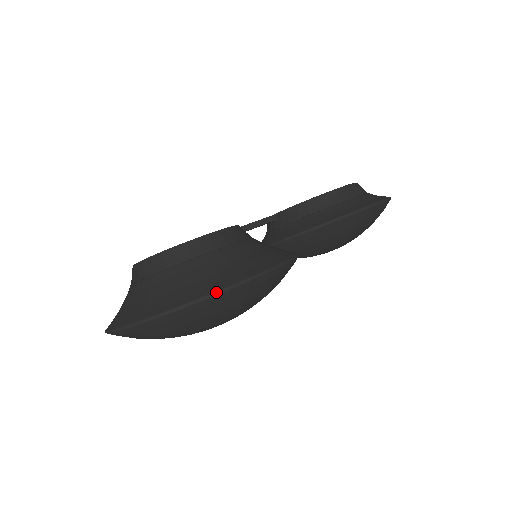
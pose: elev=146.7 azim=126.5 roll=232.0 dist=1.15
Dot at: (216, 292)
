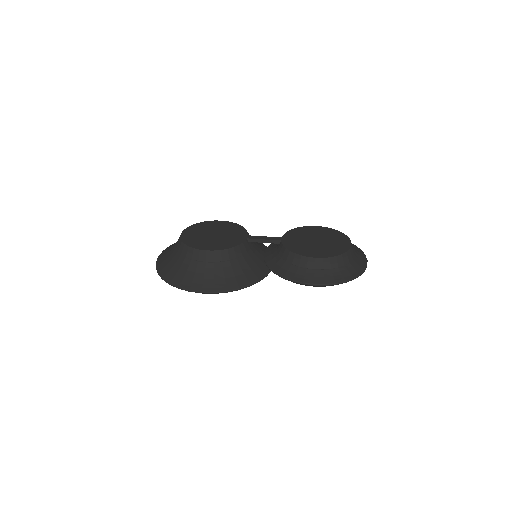
Dot at: (183, 289)
